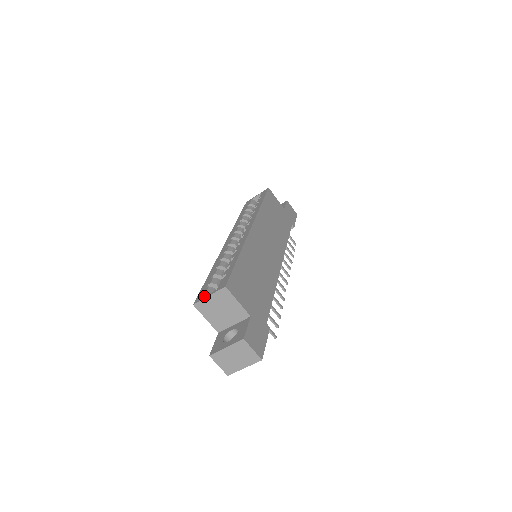
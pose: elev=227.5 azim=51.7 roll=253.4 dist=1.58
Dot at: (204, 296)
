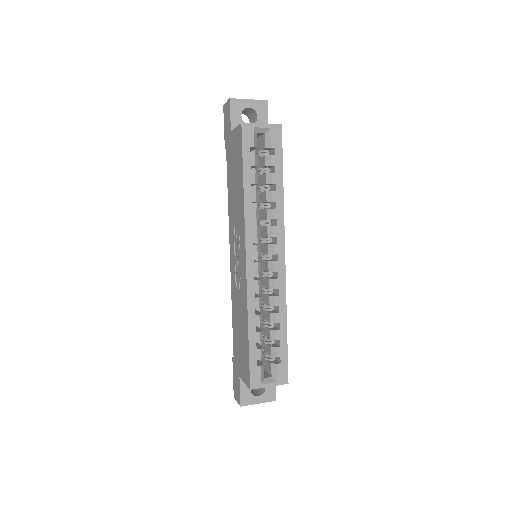
Dot at: (262, 383)
